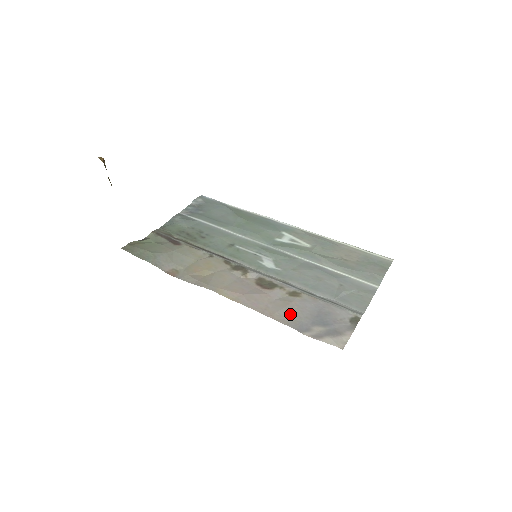
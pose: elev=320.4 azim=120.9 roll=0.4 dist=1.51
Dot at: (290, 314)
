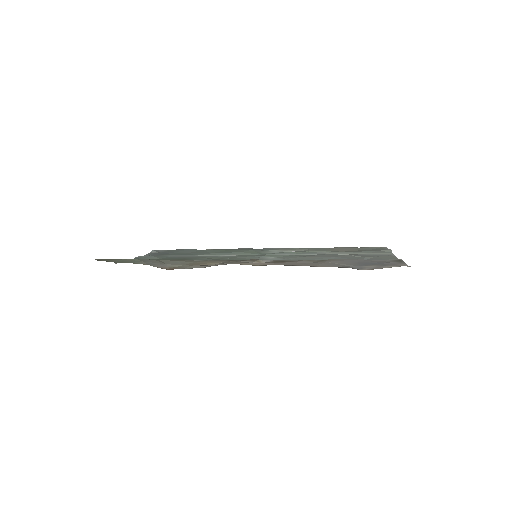
Dot at: (333, 265)
